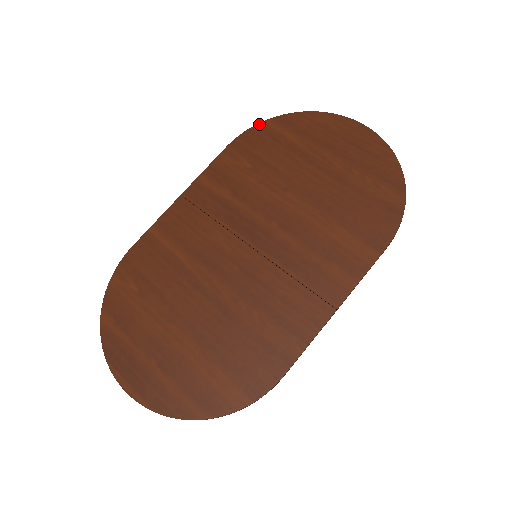
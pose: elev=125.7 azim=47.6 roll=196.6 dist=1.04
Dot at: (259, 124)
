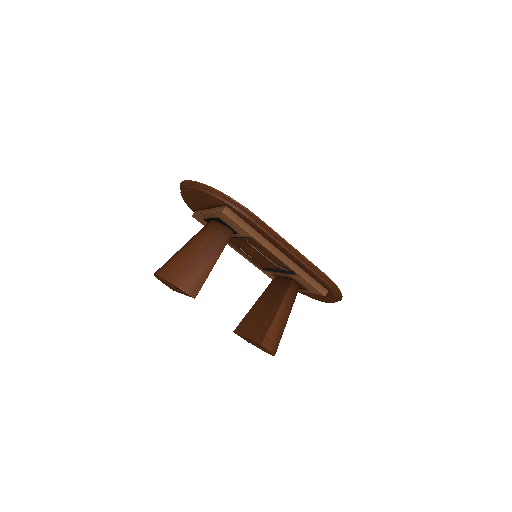
Dot at: occluded
